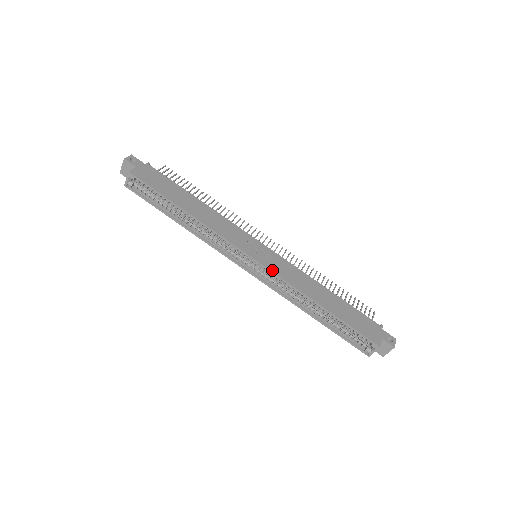
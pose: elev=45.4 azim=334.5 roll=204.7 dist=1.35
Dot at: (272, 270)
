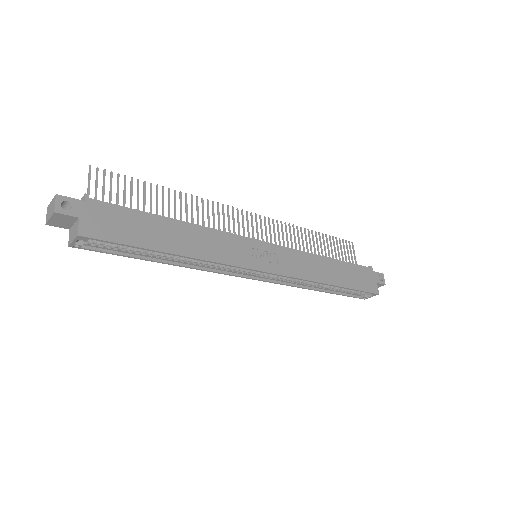
Dot at: (285, 274)
